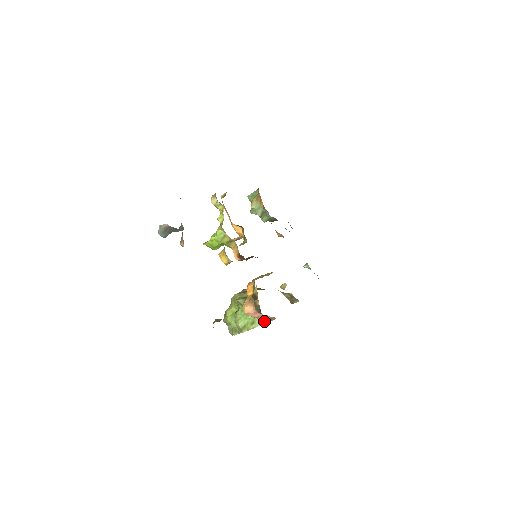
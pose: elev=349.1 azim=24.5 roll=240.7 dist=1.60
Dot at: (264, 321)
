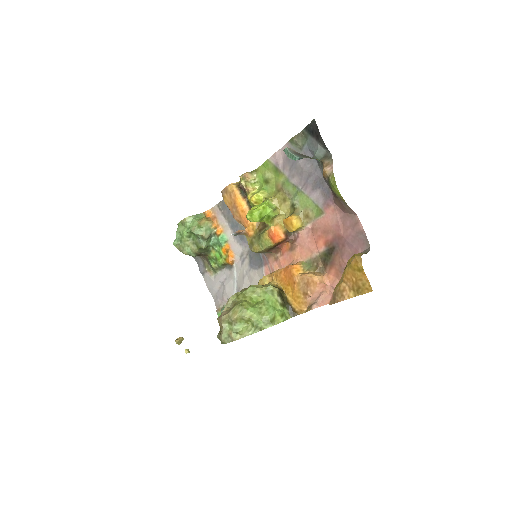
Dot at: (307, 307)
